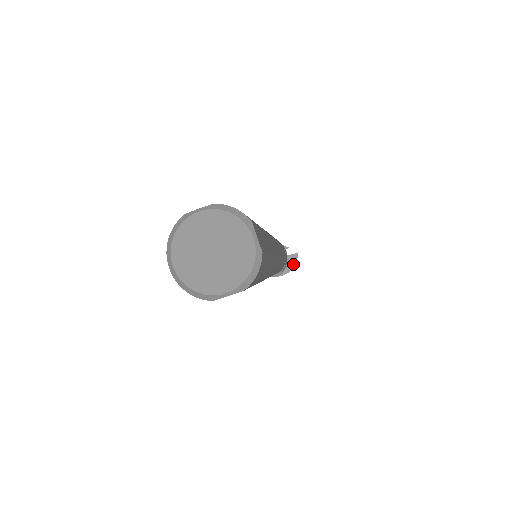
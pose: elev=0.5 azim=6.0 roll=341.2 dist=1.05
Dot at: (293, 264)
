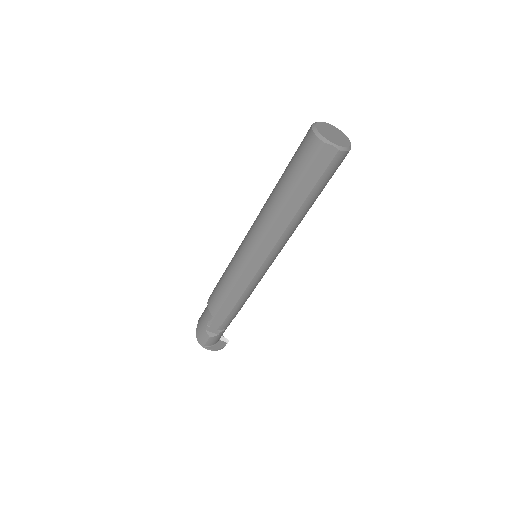
Dot at: (220, 347)
